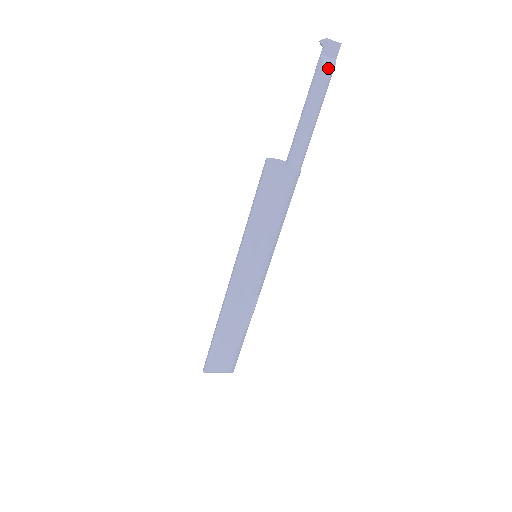
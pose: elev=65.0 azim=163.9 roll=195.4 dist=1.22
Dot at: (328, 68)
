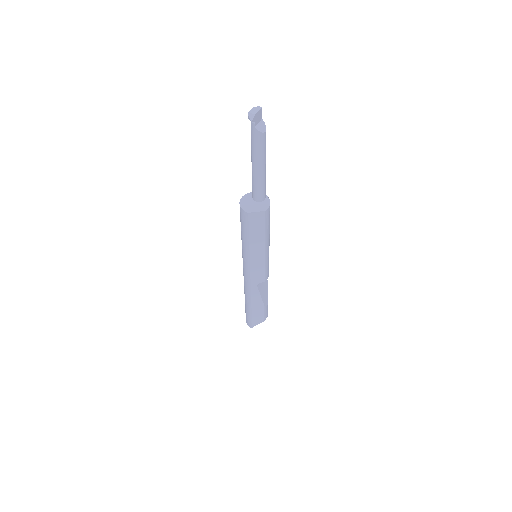
Dot at: (265, 133)
